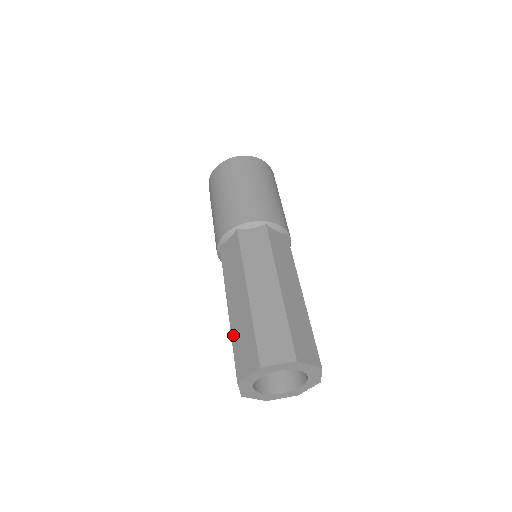
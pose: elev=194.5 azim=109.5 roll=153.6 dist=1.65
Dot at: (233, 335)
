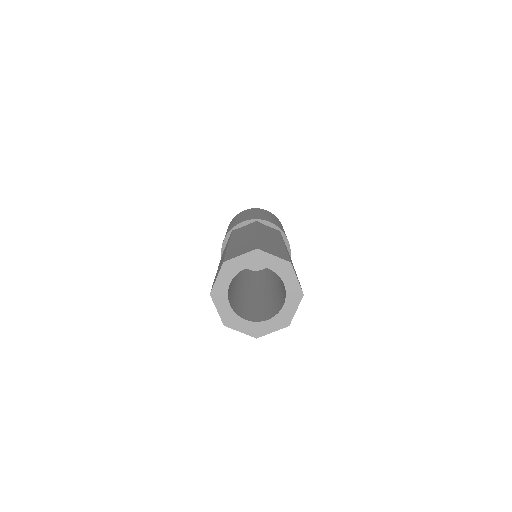
Dot at: occluded
